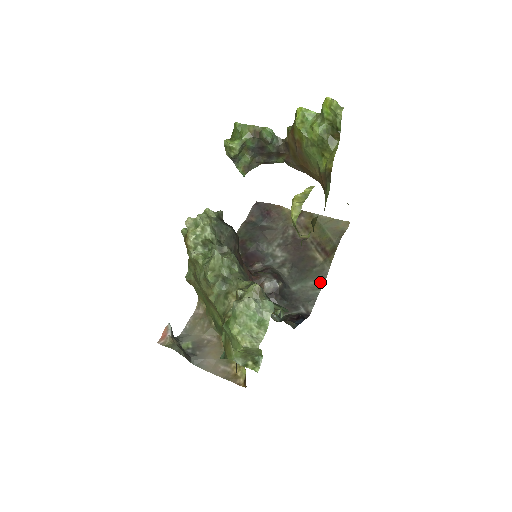
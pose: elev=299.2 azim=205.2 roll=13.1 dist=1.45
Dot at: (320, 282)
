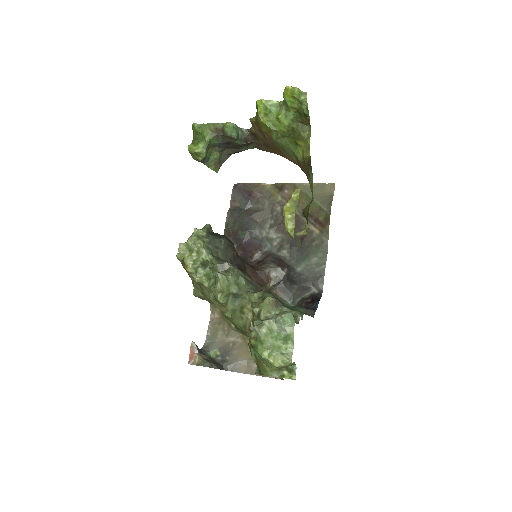
Dot at: (323, 256)
